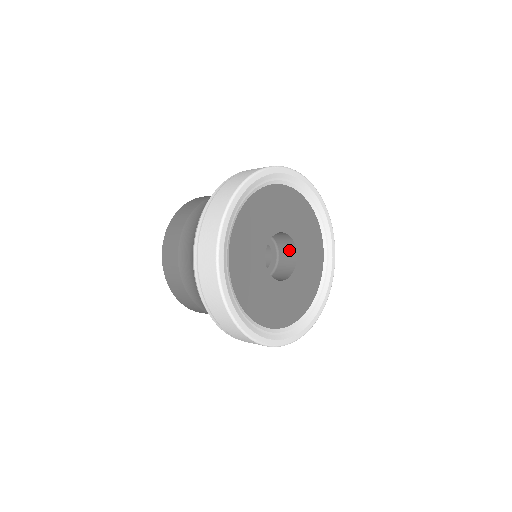
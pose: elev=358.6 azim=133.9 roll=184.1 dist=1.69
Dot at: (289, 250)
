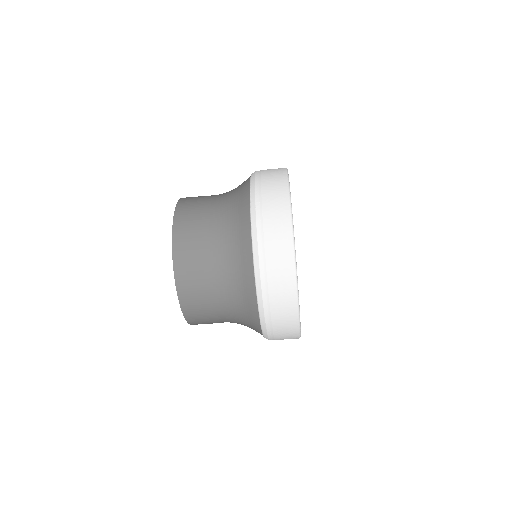
Dot at: occluded
